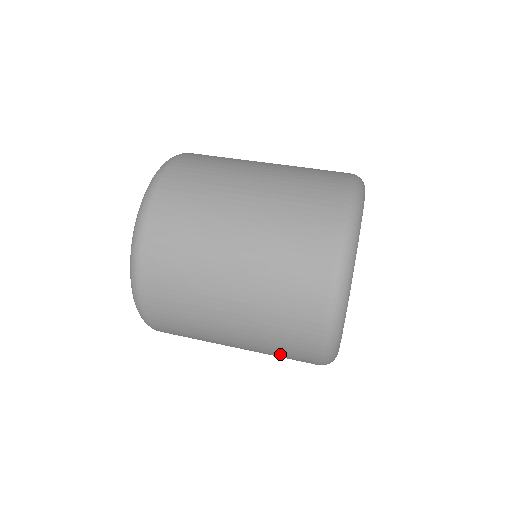
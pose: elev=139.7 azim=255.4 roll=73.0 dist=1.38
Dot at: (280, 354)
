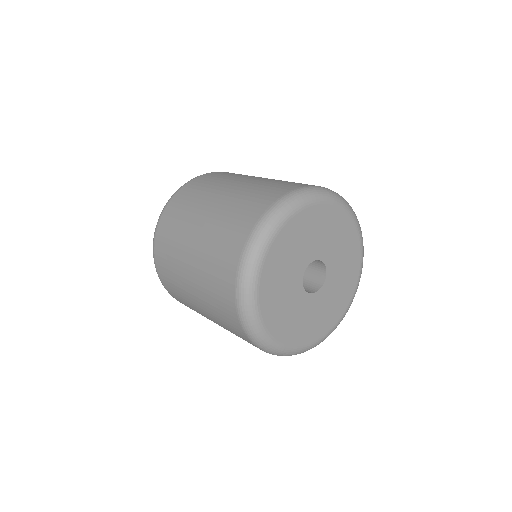
Dot at: occluded
